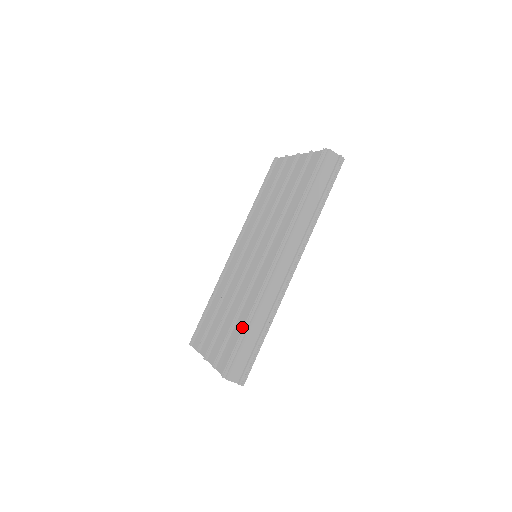
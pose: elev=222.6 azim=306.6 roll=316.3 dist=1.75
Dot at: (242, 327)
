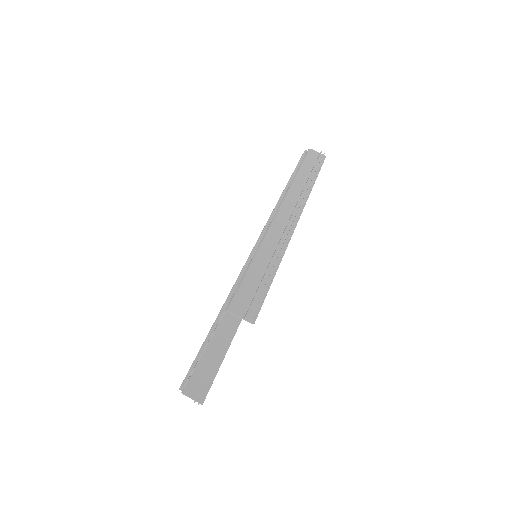
Dot at: occluded
